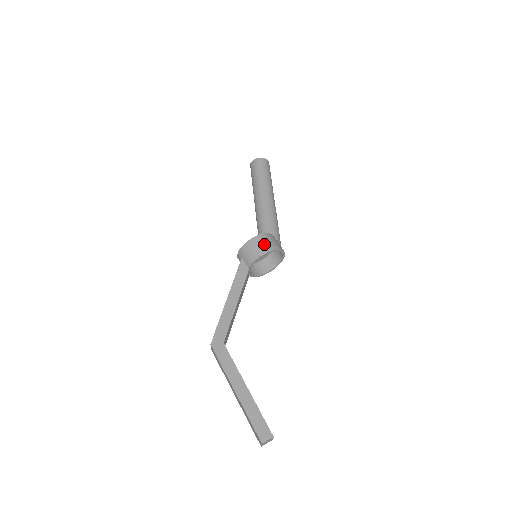
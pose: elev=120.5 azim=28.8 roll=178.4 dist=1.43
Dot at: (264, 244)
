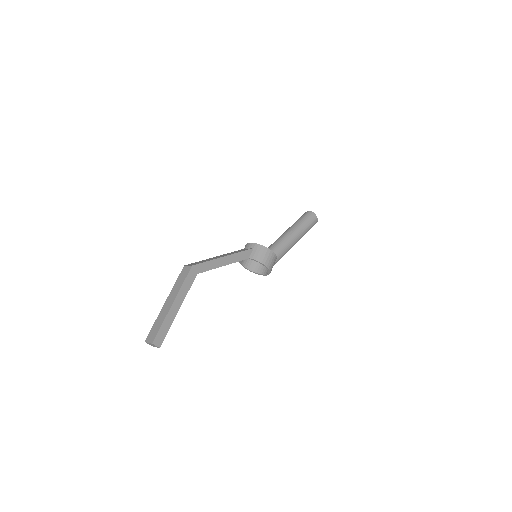
Dot at: (271, 261)
